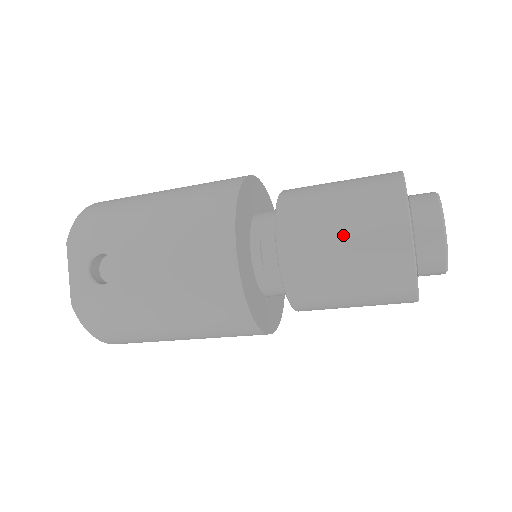
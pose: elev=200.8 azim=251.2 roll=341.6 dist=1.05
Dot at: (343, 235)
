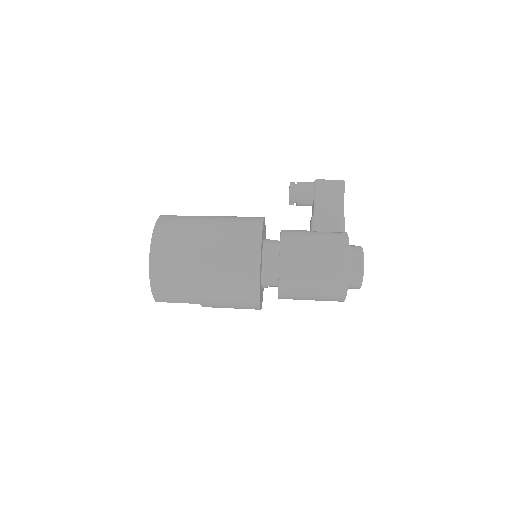
Dot at: occluded
